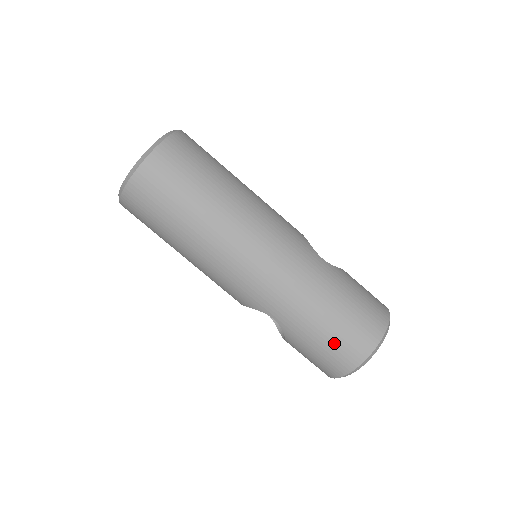
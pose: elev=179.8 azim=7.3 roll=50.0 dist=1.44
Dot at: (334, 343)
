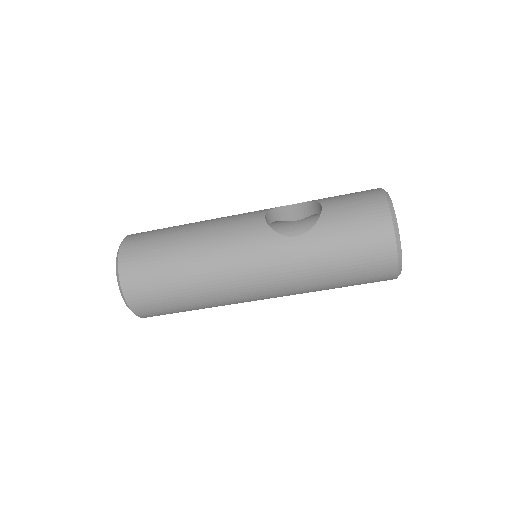
Dot at: (363, 280)
